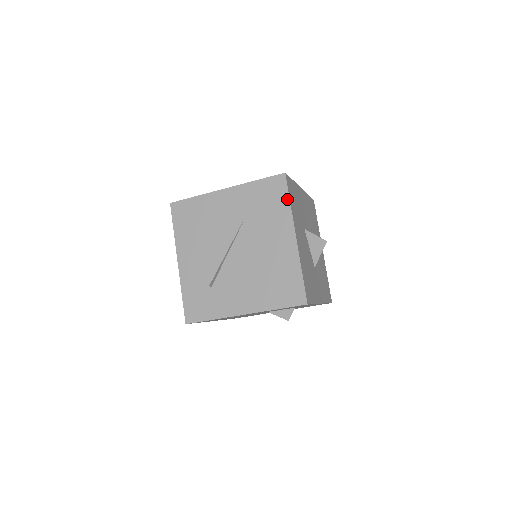
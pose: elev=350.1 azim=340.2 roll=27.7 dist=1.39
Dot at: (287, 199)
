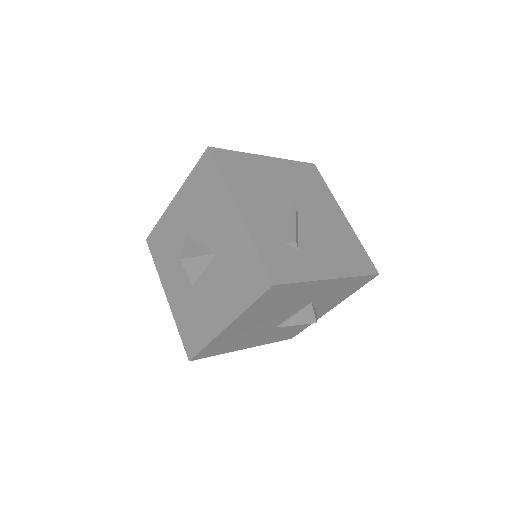
Dot at: (325, 184)
